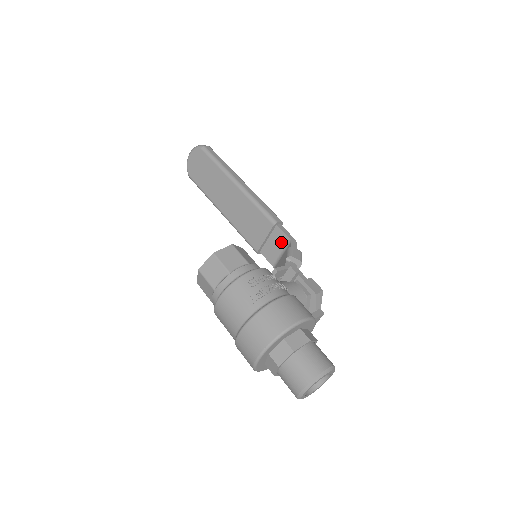
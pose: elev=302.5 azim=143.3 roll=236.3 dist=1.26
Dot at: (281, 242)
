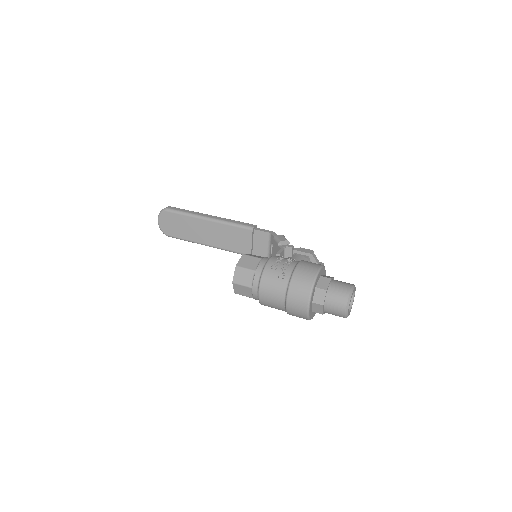
Dot at: (264, 239)
